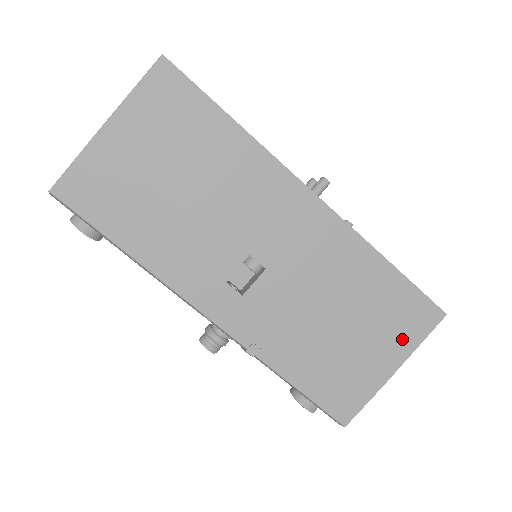
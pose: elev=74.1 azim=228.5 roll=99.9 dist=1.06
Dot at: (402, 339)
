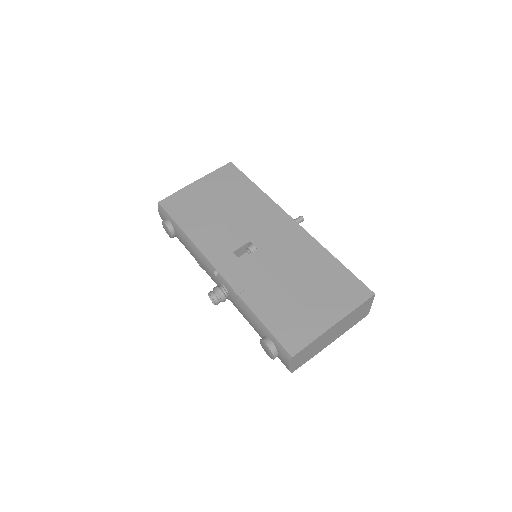
Dot at: (341, 303)
